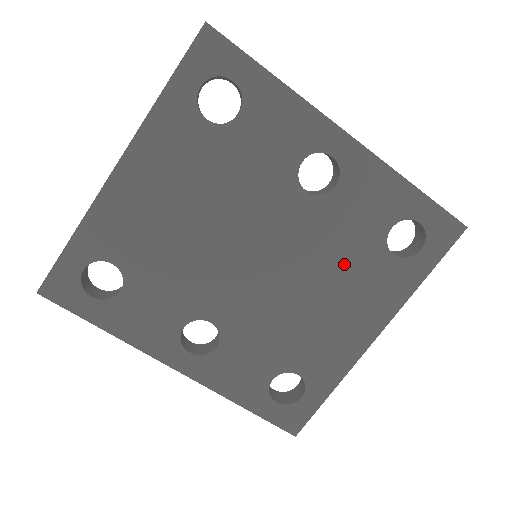
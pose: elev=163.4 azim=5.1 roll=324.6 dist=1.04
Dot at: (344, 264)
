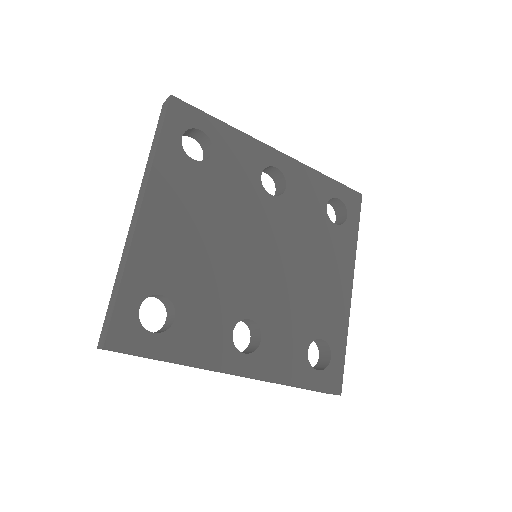
Dot at: (313, 240)
